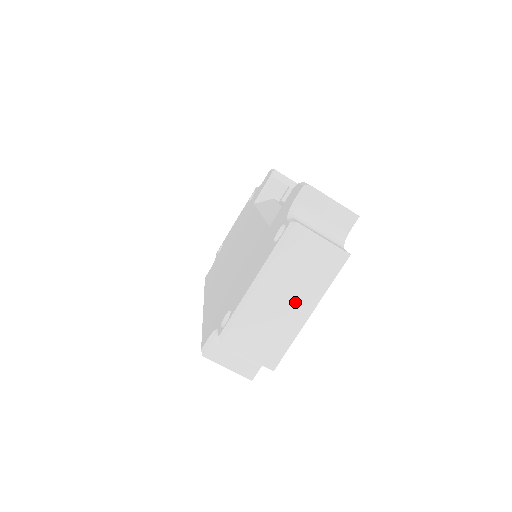
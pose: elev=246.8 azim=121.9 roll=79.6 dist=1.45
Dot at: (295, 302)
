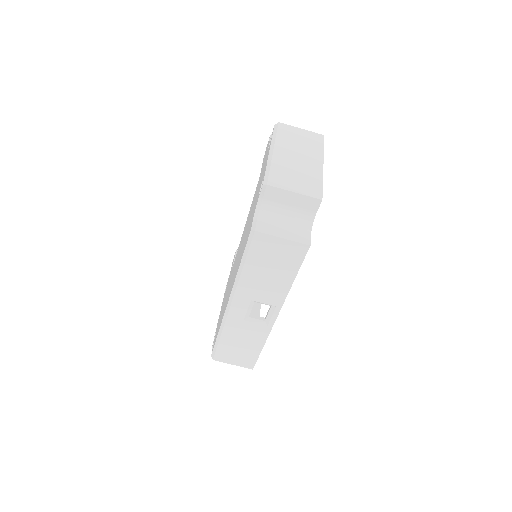
Dot at: (307, 159)
